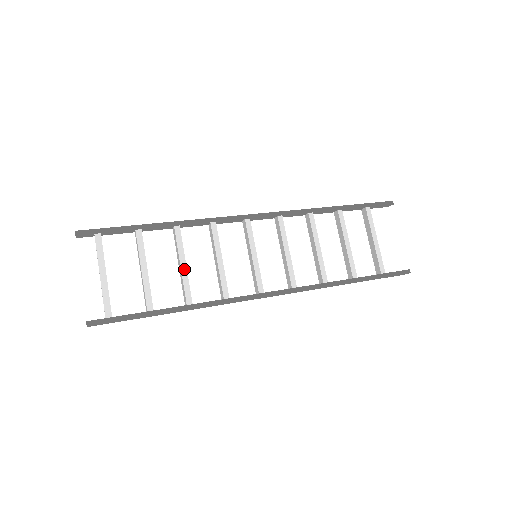
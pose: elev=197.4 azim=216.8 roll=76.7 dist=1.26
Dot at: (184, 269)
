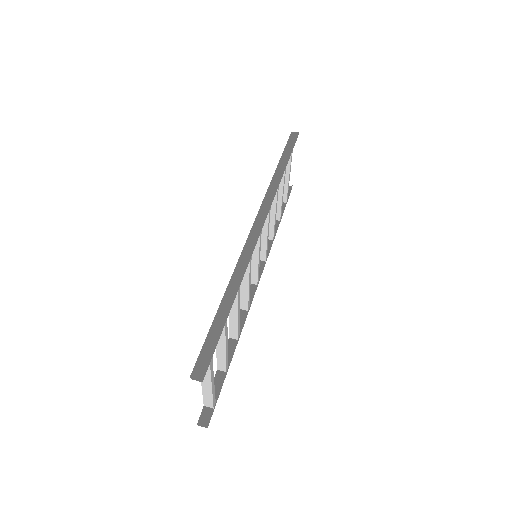
Dot at: (239, 317)
